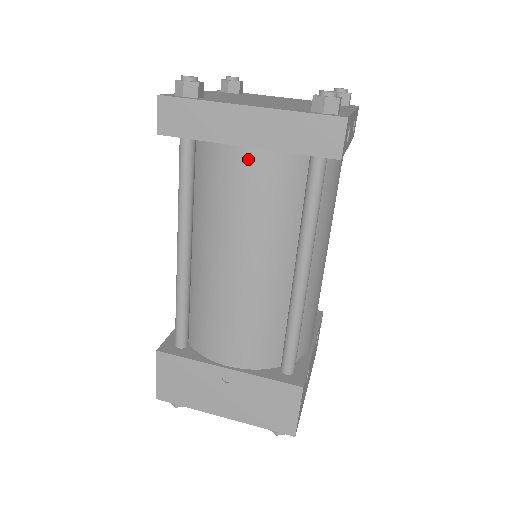
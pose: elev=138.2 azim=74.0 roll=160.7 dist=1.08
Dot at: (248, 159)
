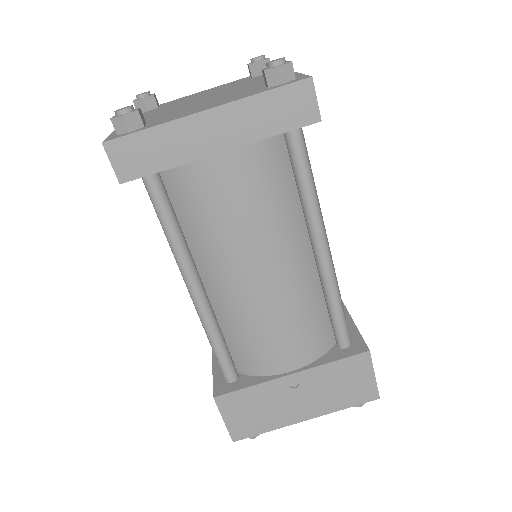
Dot at: (227, 164)
